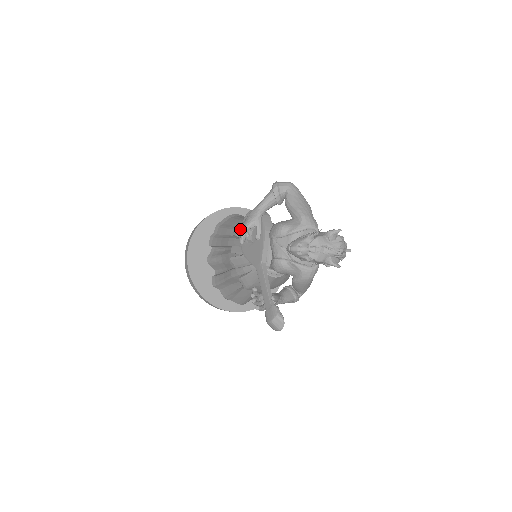
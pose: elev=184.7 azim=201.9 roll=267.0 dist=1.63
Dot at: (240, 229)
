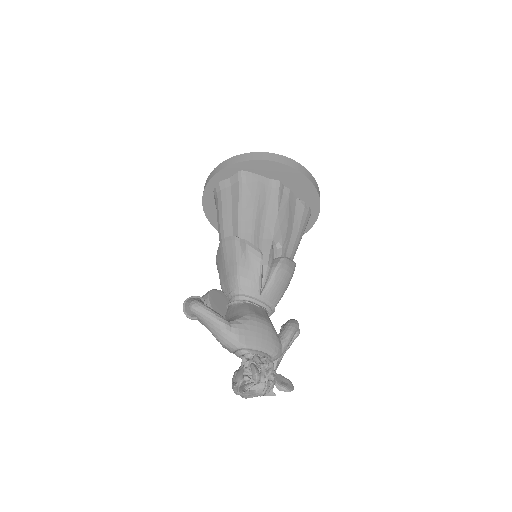
Dot at: occluded
